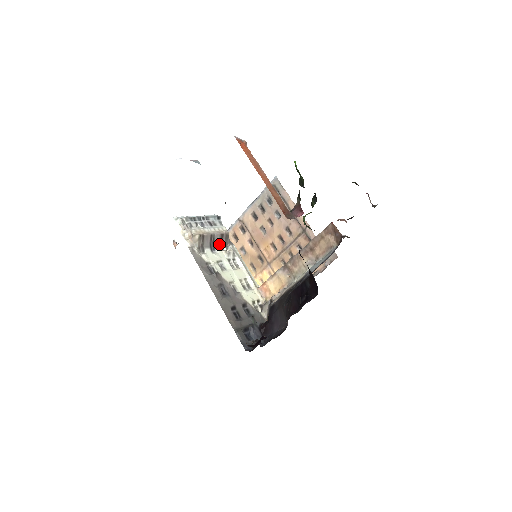
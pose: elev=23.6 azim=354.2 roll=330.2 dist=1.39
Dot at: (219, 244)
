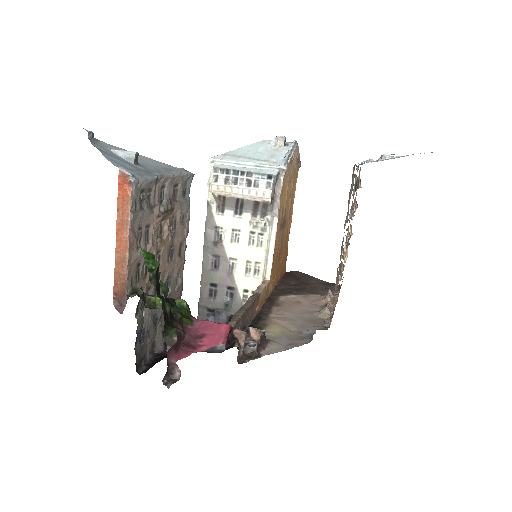
Dot at: (251, 209)
